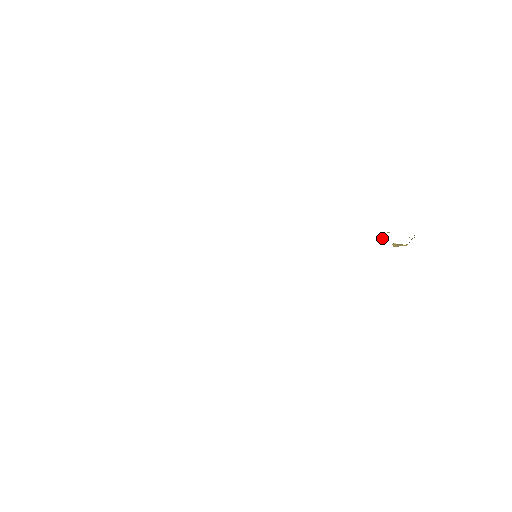
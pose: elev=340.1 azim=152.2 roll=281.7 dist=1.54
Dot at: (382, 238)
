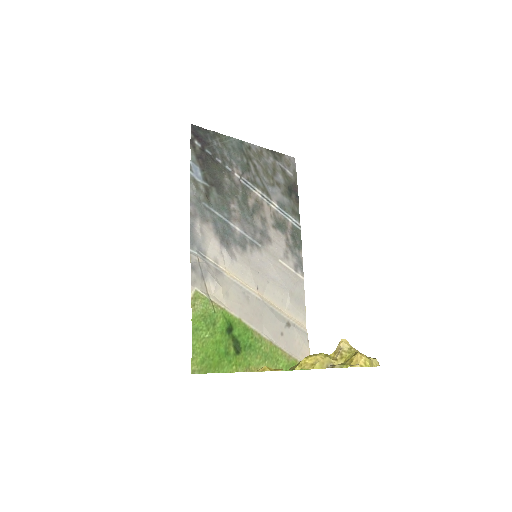
Dot at: (294, 368)
